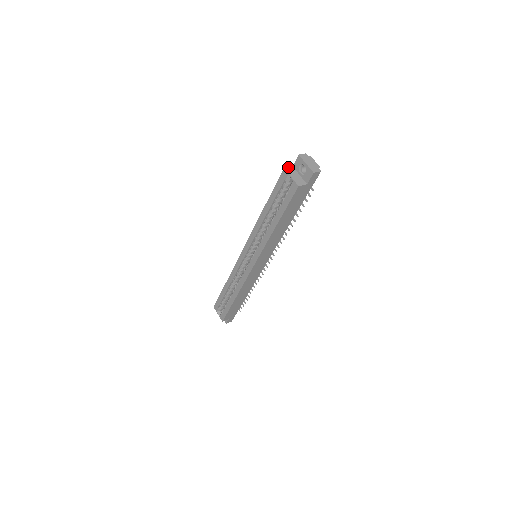
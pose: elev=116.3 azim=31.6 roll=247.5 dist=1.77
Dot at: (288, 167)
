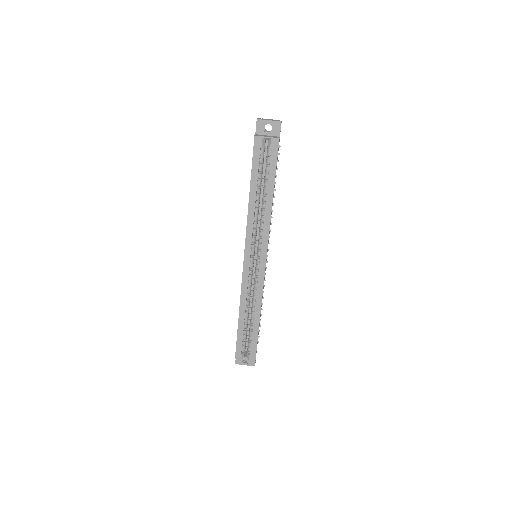
Dot at: (255, 135)
